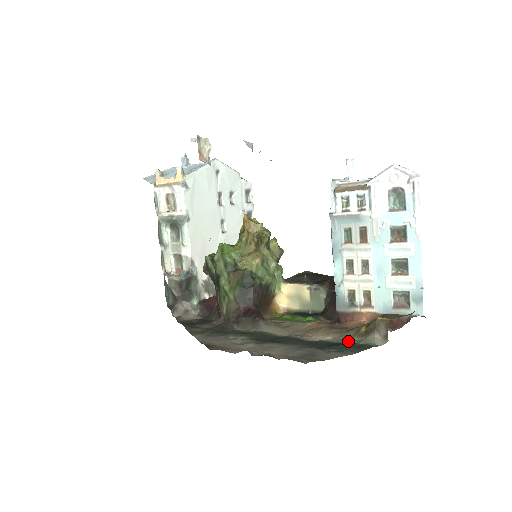
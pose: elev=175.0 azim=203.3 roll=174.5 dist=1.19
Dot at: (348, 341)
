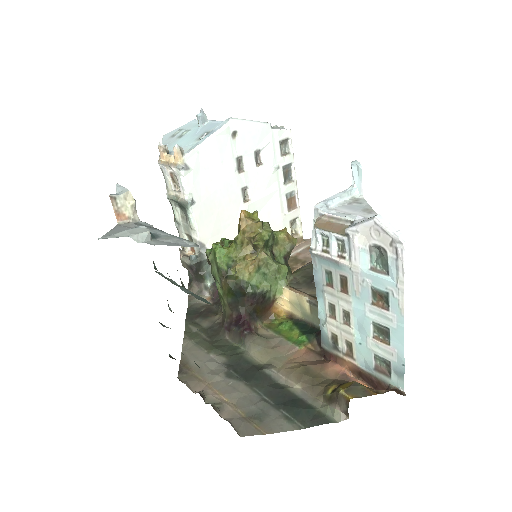
Dot at: (313, 399)
